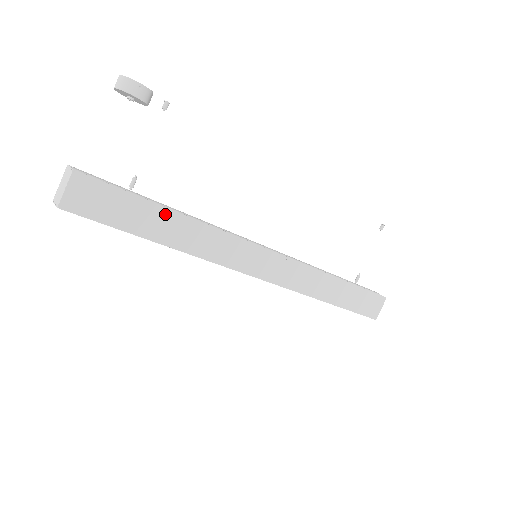
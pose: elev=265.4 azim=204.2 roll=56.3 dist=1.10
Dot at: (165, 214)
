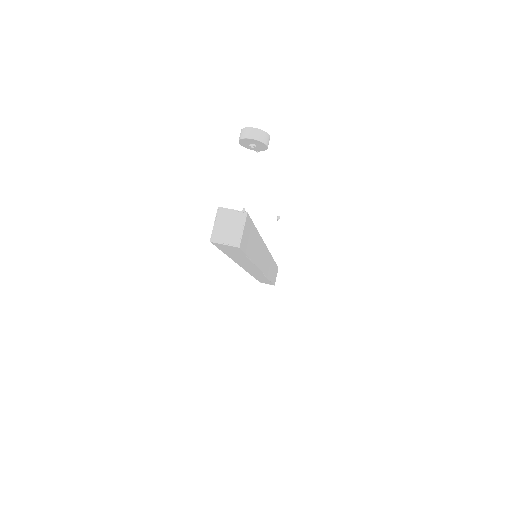
Dot at: (257, 236)
